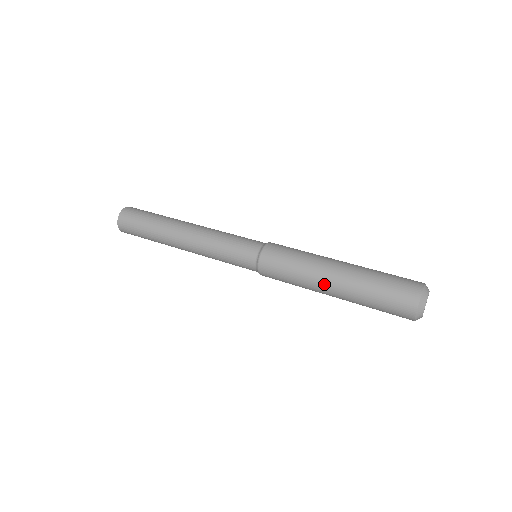
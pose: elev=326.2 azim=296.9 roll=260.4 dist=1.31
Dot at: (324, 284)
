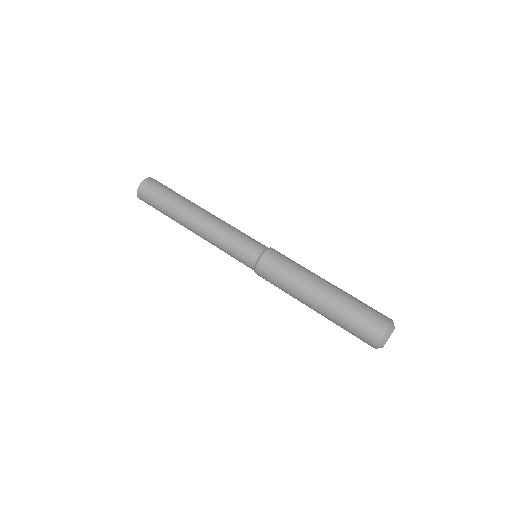
Dot at: occluded
